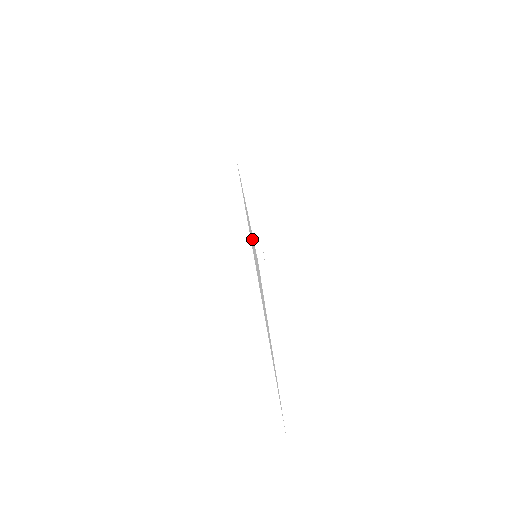
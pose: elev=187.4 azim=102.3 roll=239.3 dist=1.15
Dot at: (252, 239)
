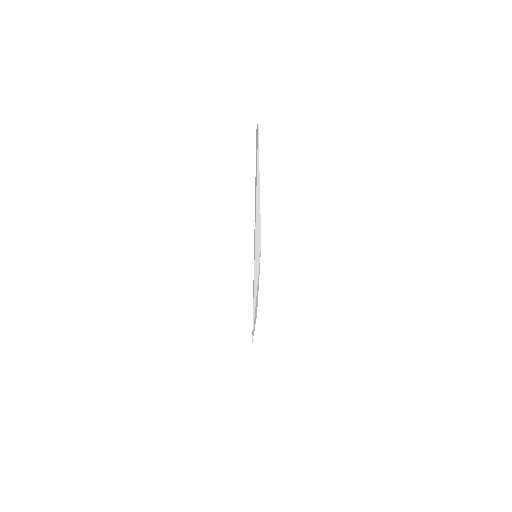
Dot at: (258, 231)
